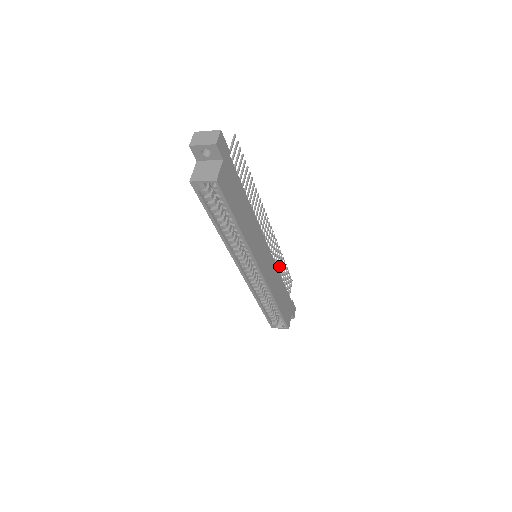
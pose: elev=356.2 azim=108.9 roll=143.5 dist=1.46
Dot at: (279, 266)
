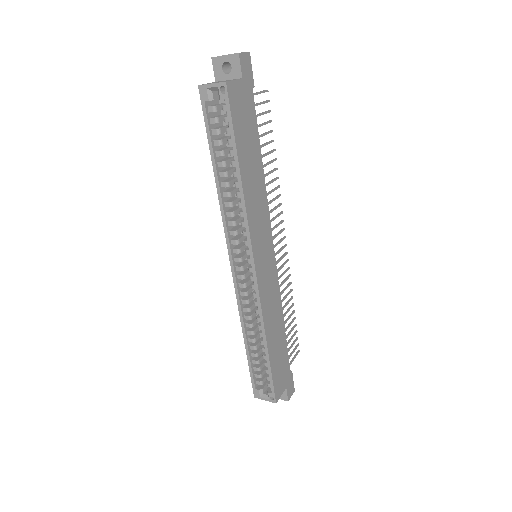
Dot at: (284, 305)
